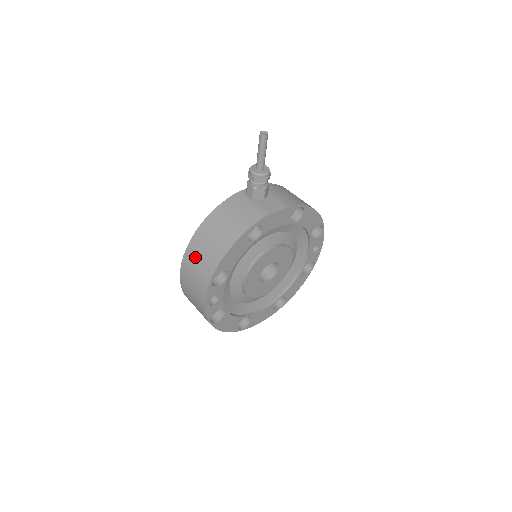
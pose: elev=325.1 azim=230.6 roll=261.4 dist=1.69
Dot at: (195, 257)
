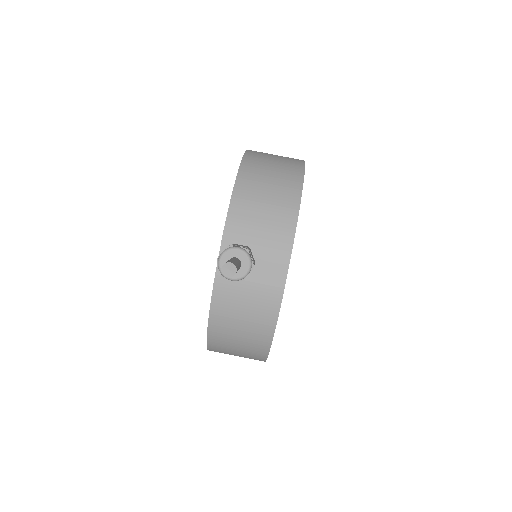
Dot at: (227, 353)
